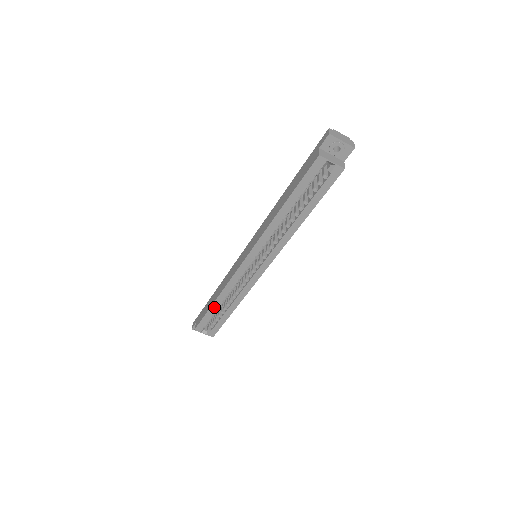
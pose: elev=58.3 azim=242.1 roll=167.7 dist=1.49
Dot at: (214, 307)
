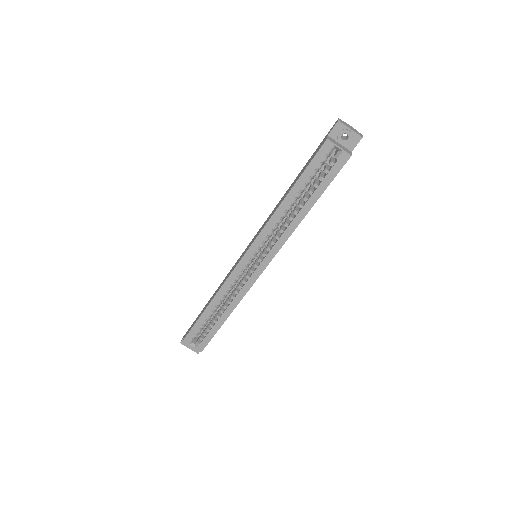
Dot at: (206, 313)
